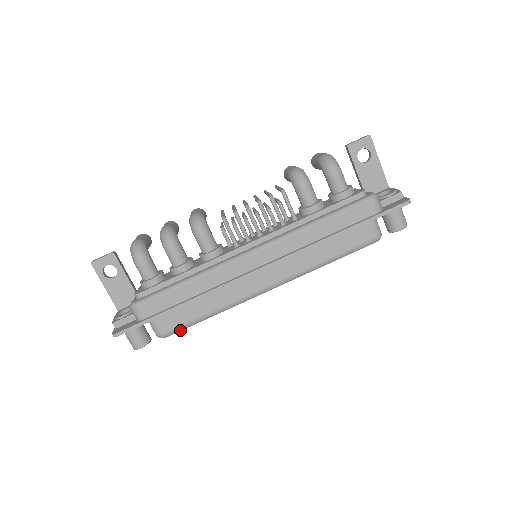
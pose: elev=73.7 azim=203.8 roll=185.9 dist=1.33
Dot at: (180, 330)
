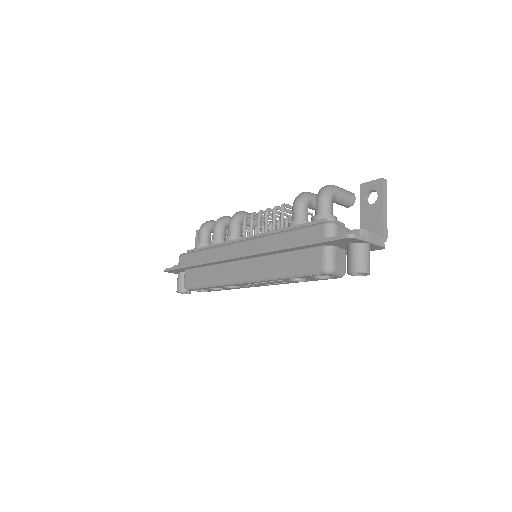
Dot at: (193, 288)
